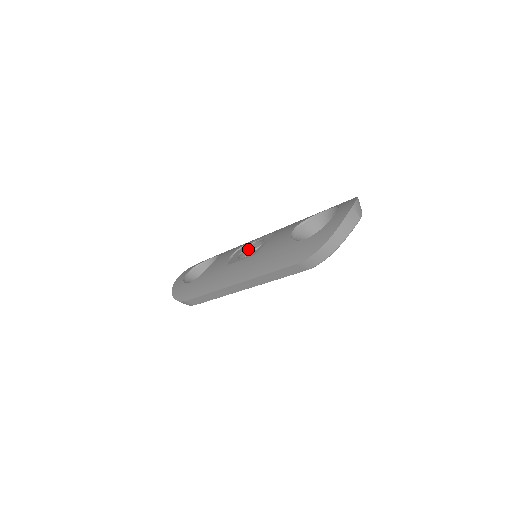
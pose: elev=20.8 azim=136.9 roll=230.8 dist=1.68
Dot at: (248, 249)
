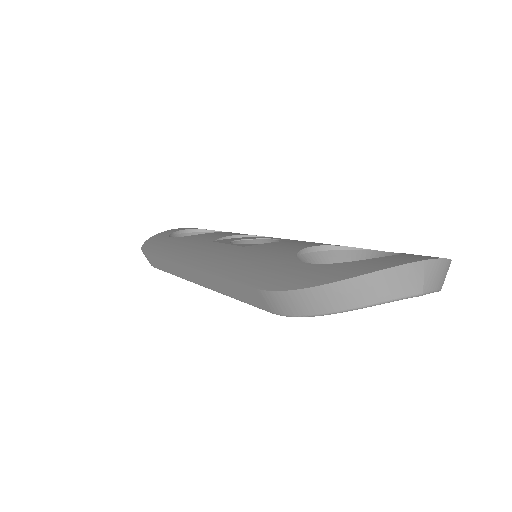
Dot at: (259, 243)
